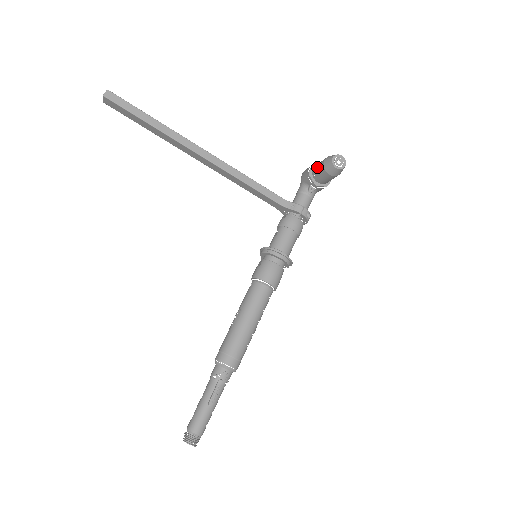
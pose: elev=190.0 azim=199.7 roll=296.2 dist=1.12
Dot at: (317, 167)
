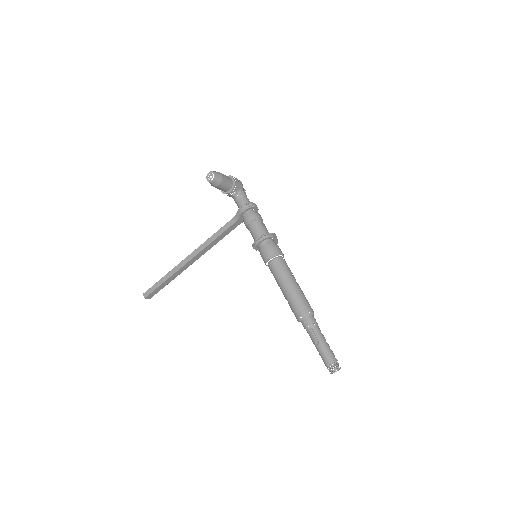
Dot at: (217, 188)
